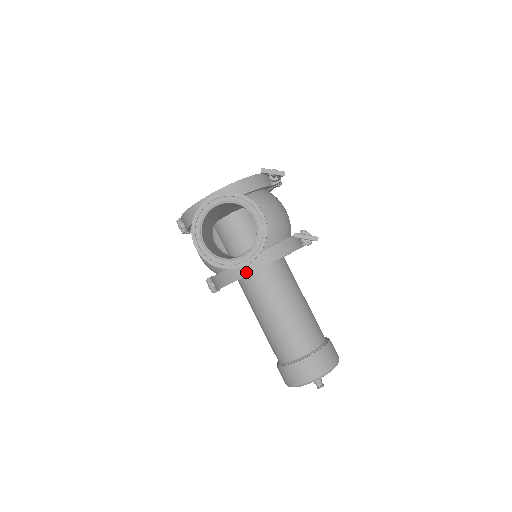
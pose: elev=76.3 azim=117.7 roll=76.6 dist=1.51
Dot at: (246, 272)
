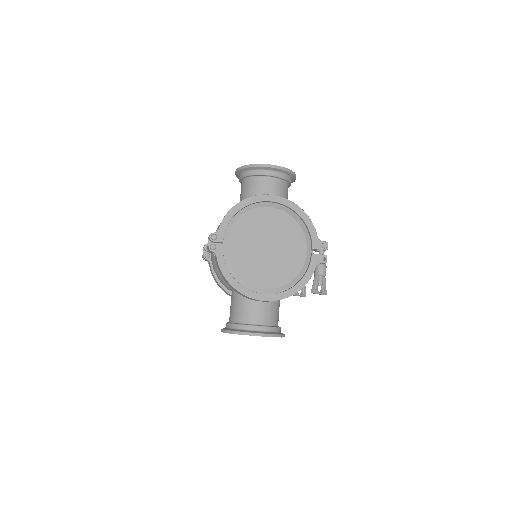
Dot at: occluded
